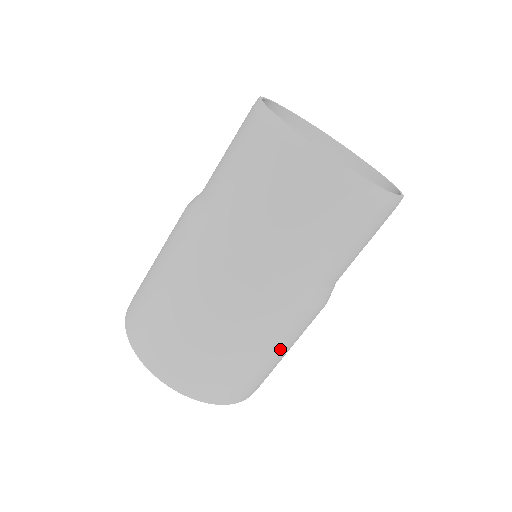
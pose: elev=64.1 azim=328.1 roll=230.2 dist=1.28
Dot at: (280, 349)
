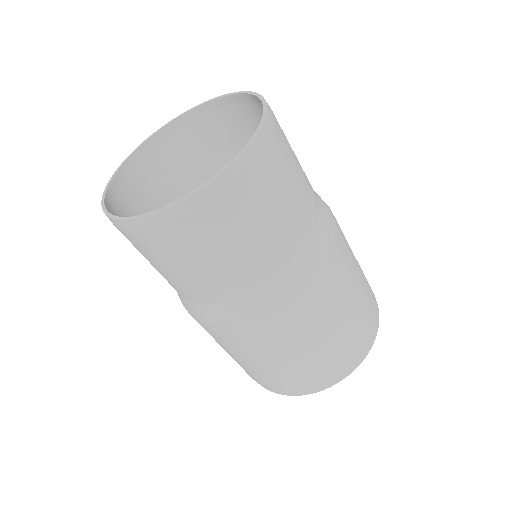
Dot at: (354, 262)
